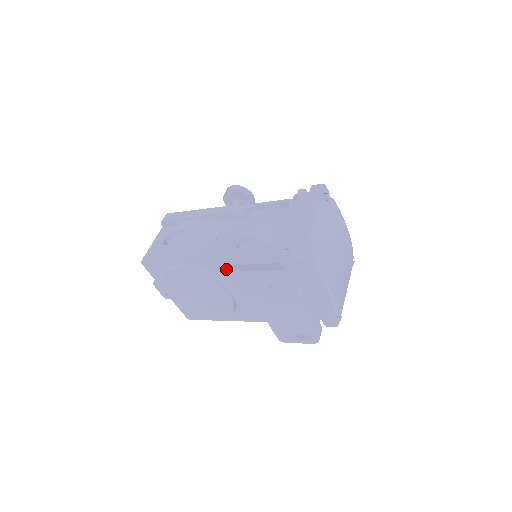
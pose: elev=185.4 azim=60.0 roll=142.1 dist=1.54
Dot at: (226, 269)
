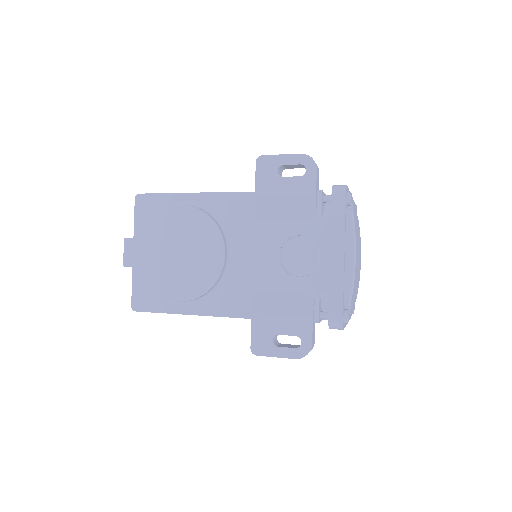
Dot at: (241, 213)
